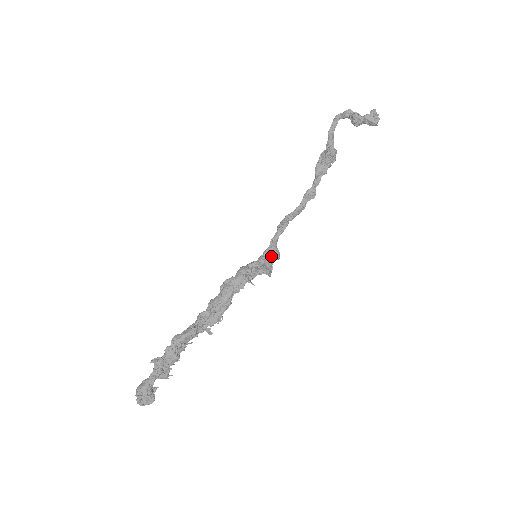
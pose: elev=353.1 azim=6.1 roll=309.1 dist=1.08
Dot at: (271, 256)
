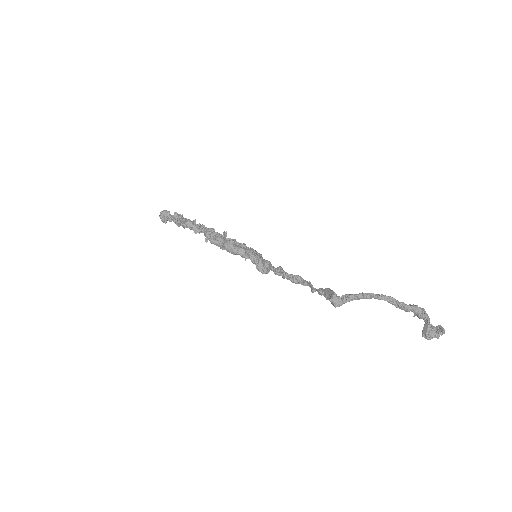
Dot at: (261, 268)
